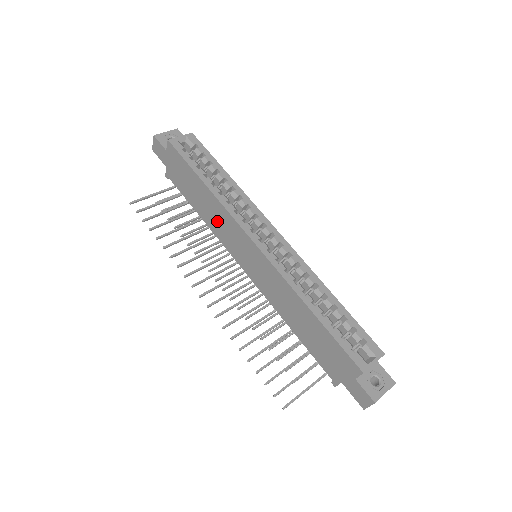
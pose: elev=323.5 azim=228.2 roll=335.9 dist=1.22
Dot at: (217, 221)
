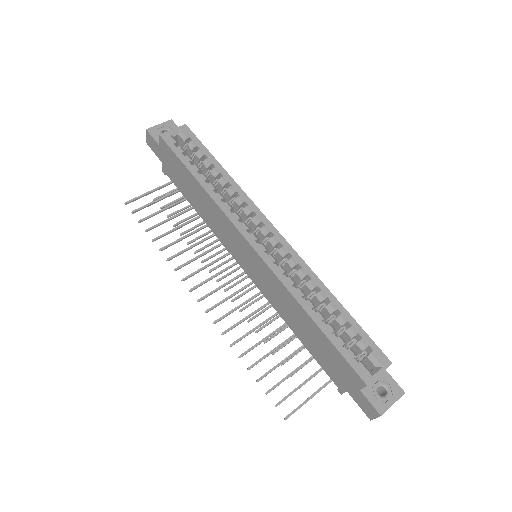
Dot at: (214, 220)
